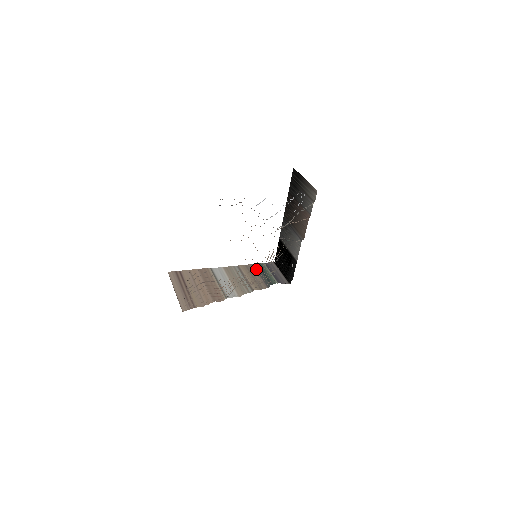
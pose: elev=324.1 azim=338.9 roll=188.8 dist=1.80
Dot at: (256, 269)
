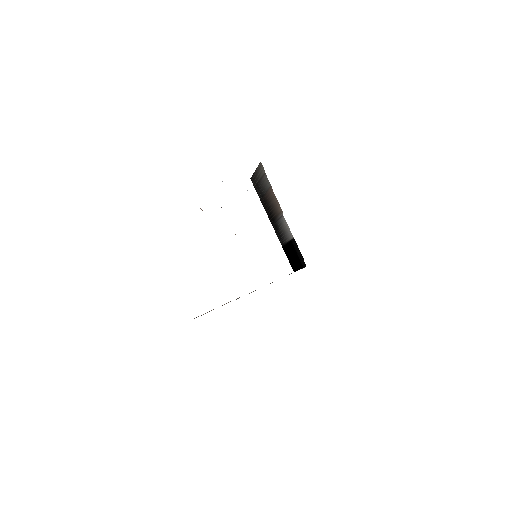
Dot at: occluded
